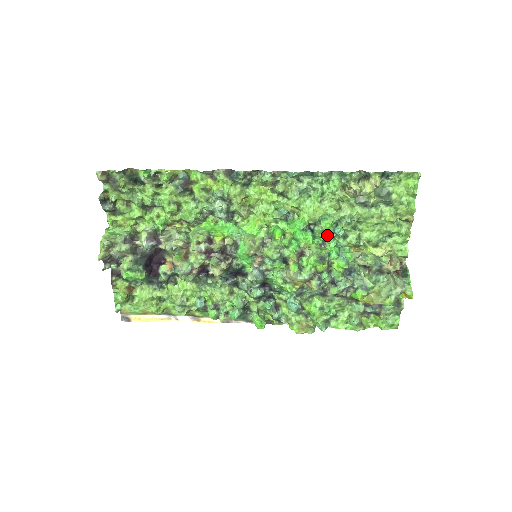
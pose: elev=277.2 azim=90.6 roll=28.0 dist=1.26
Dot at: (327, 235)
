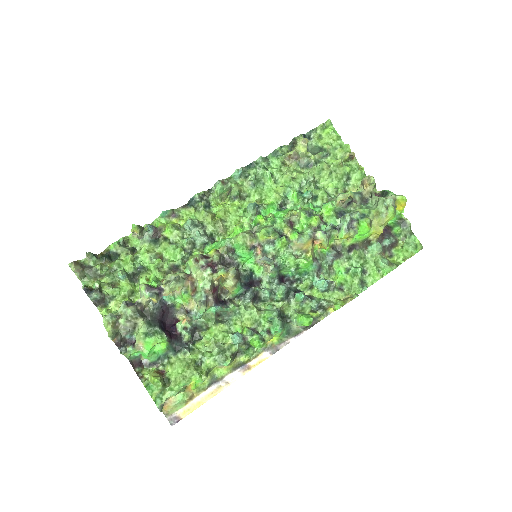
Dot at: occluded
